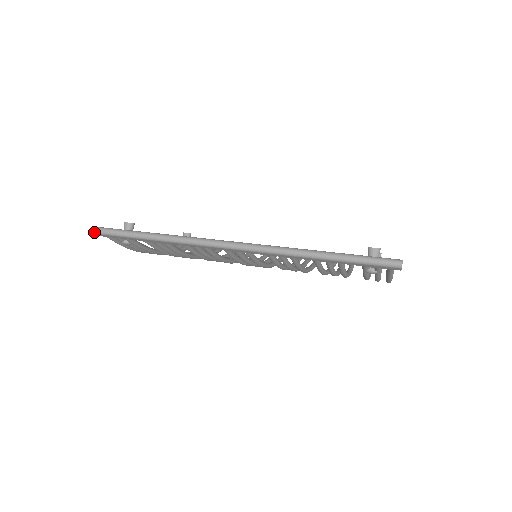
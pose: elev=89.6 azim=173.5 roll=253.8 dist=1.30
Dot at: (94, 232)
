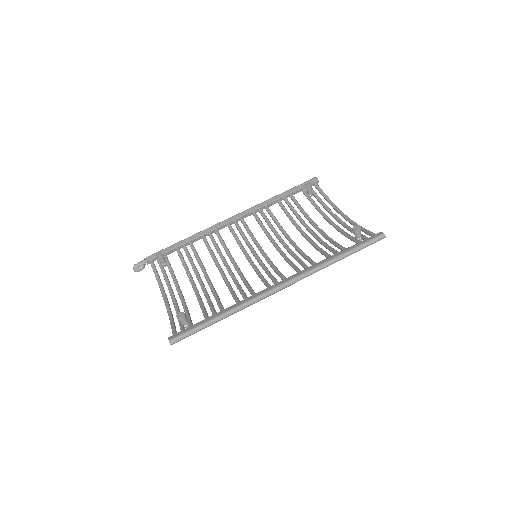
Dot at: (172, 344)
